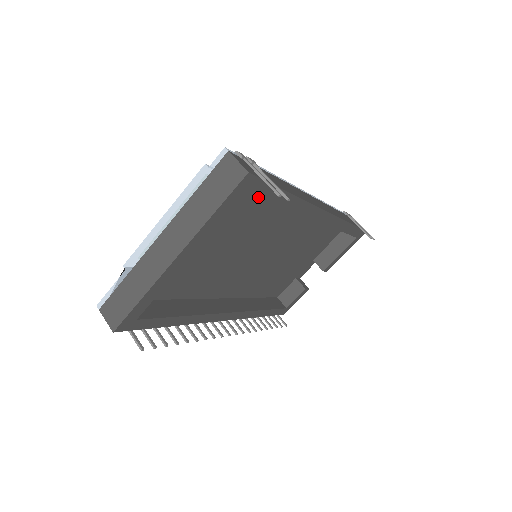
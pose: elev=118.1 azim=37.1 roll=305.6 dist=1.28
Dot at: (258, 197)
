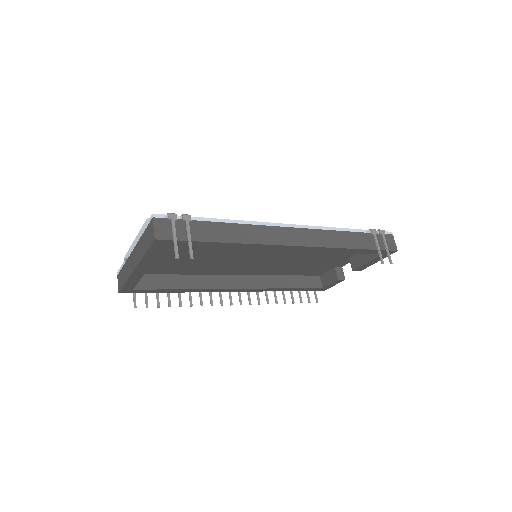
Dot at: occluded
